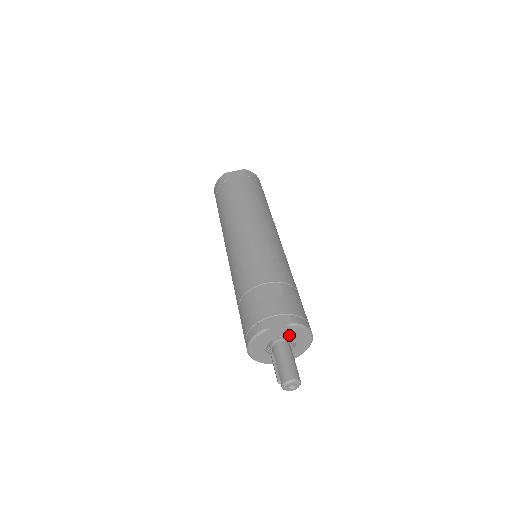
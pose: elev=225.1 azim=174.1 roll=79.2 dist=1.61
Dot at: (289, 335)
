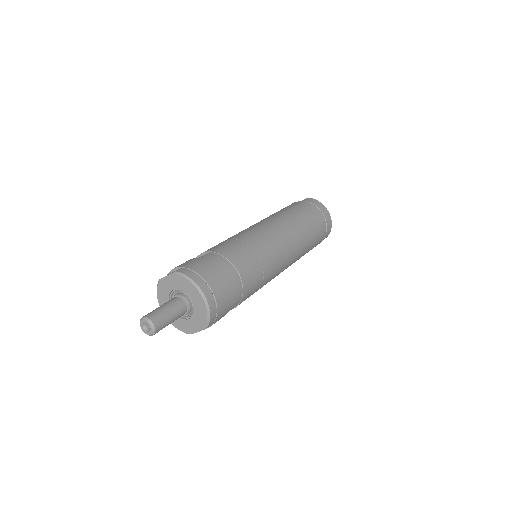
Dot at: (180, 289)
